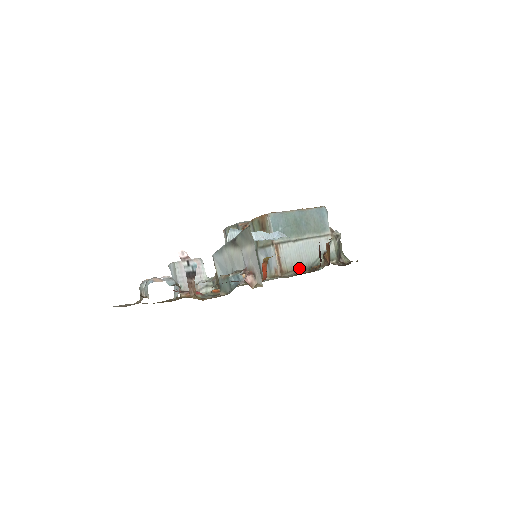
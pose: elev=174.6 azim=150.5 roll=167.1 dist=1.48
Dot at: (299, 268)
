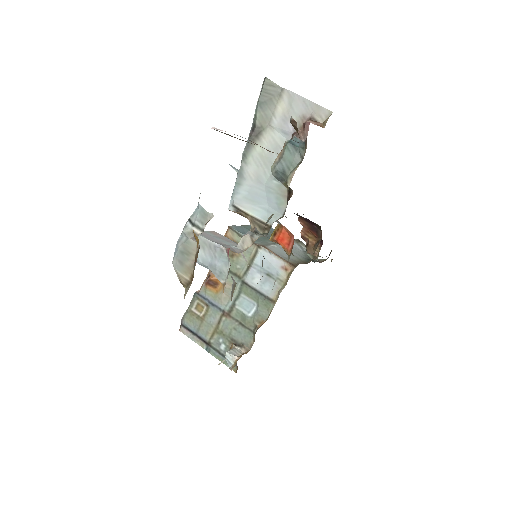
Dot at: occluded
